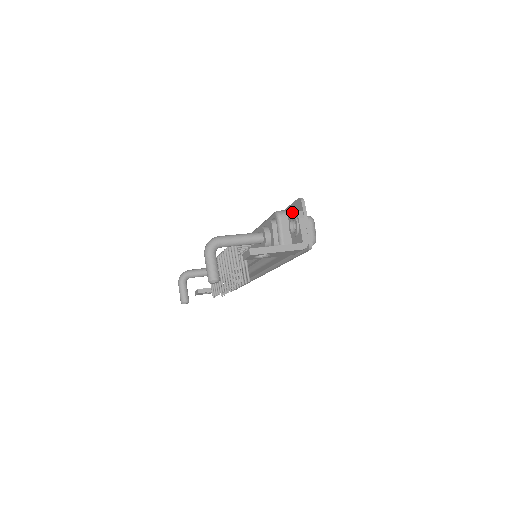
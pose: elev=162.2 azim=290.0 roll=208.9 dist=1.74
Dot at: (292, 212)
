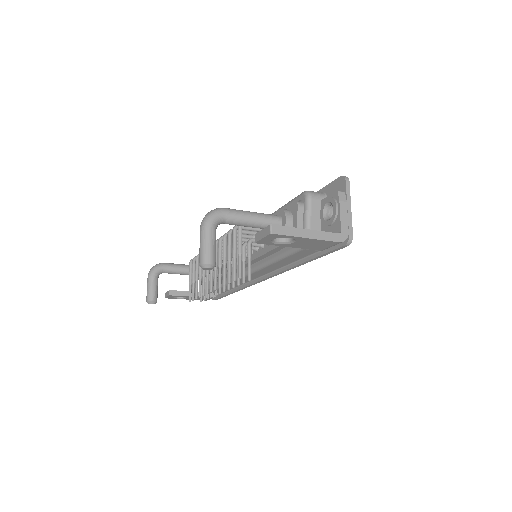
Dot at: (326, 195)
